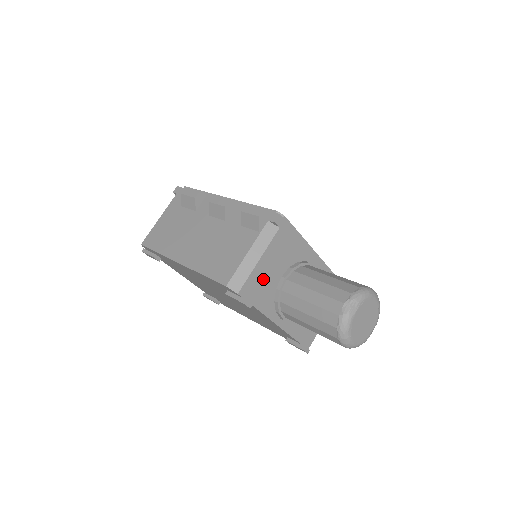
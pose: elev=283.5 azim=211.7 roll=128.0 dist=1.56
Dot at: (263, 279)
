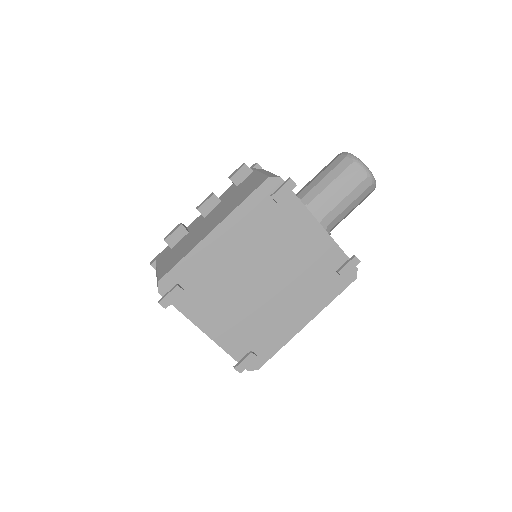
Dot at: occluded
